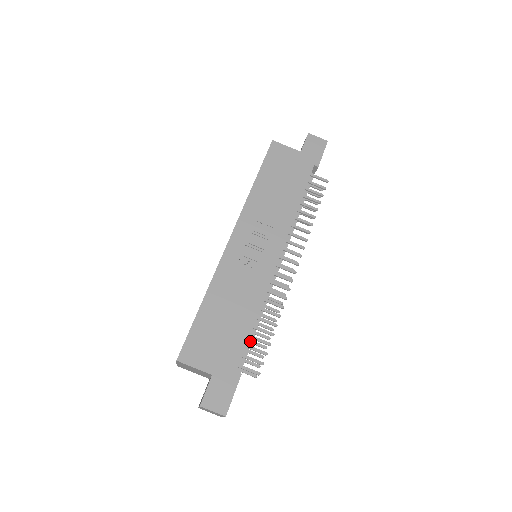
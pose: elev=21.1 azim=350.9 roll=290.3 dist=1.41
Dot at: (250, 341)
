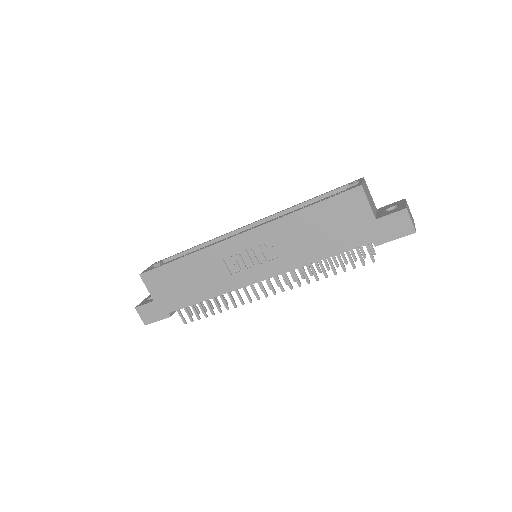
Dot at: occluded
